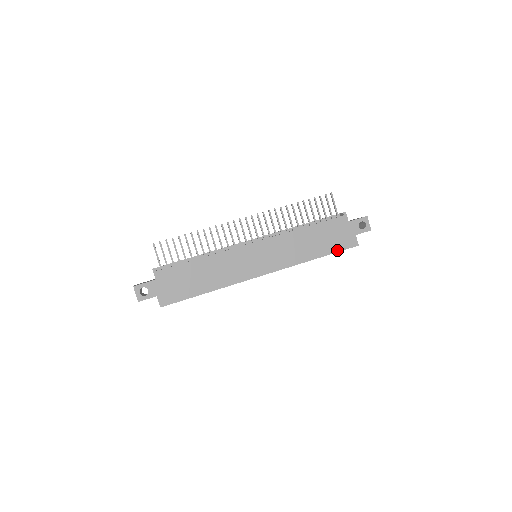
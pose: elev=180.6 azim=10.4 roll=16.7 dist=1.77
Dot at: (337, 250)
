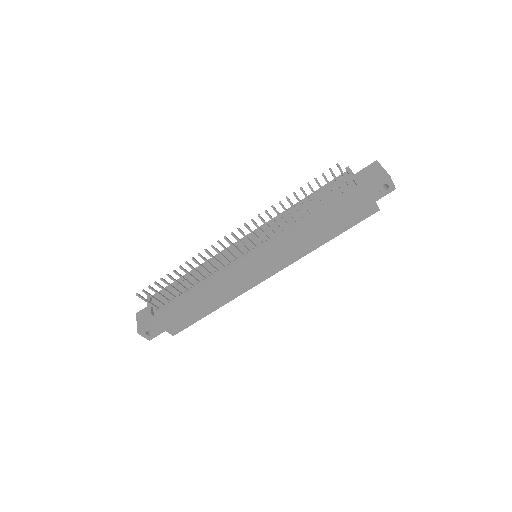
Dot at: (353, 224)
